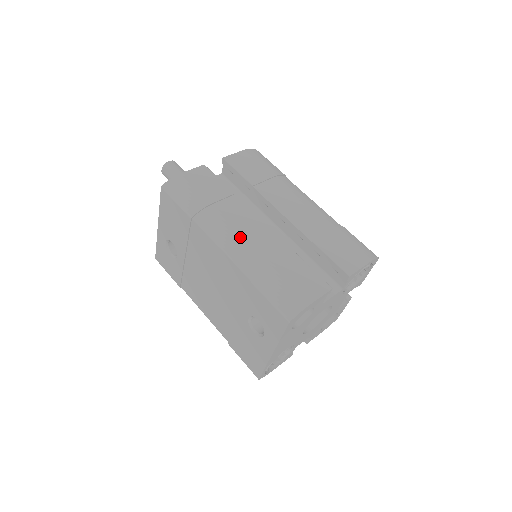
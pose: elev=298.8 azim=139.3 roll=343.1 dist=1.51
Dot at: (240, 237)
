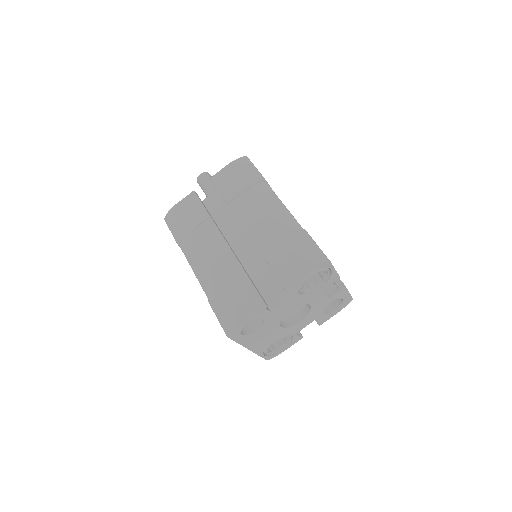
Dot at: (204, 261)
